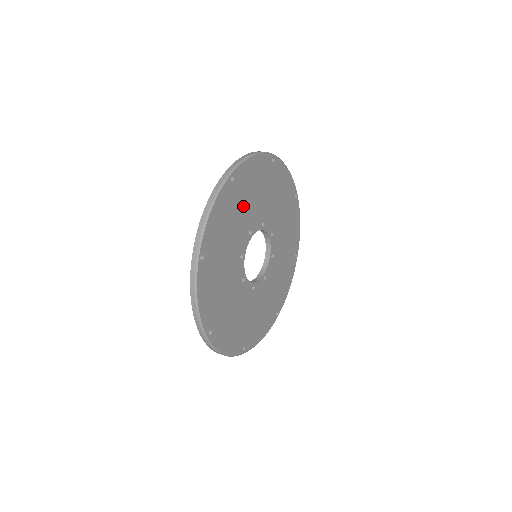
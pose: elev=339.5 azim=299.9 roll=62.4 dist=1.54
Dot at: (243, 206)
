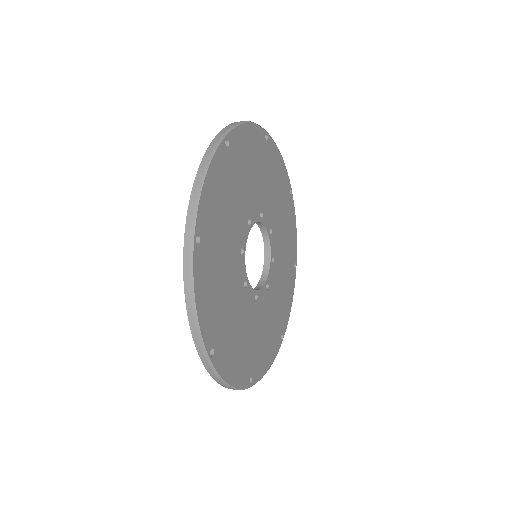
Dot at: (222, 242)
